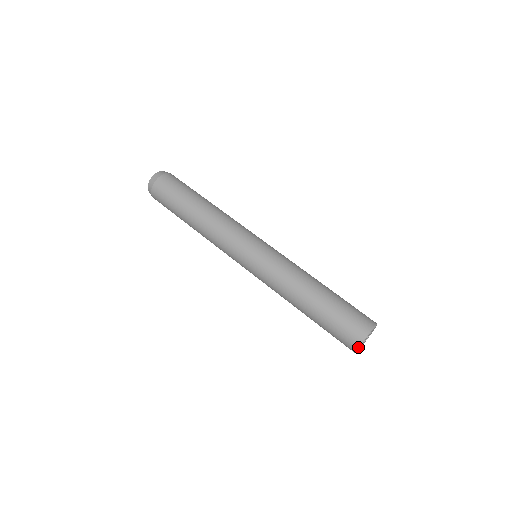
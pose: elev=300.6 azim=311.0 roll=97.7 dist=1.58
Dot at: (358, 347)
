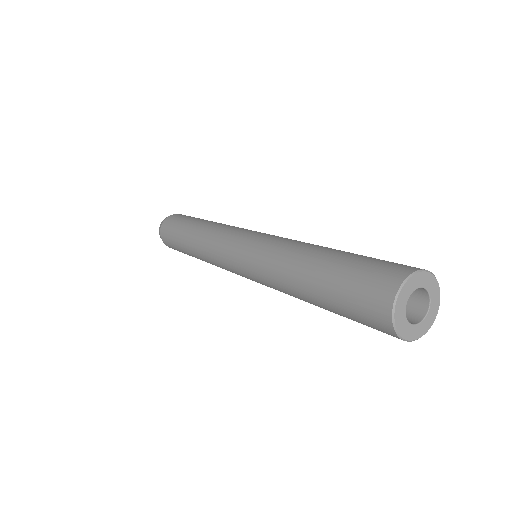
Dot at: (391, 323)
